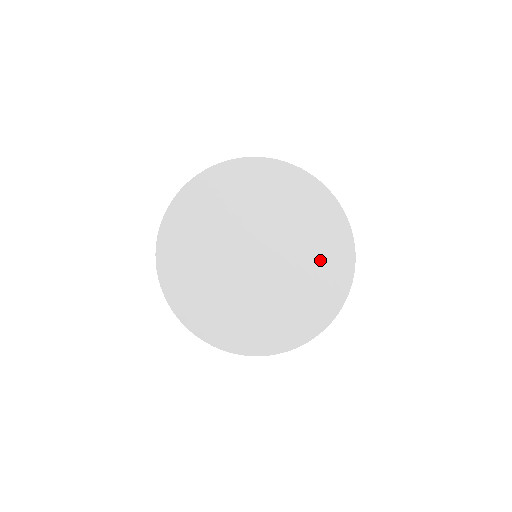
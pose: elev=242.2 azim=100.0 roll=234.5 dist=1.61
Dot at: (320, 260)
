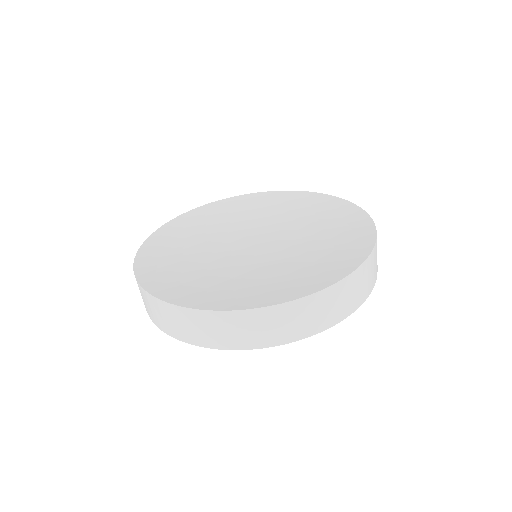
Dot at: (327, 226)
